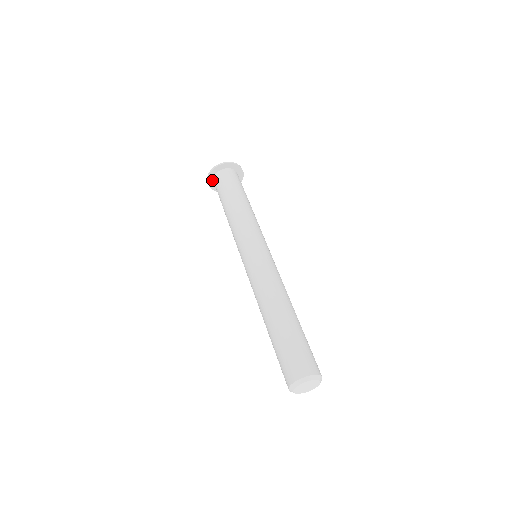
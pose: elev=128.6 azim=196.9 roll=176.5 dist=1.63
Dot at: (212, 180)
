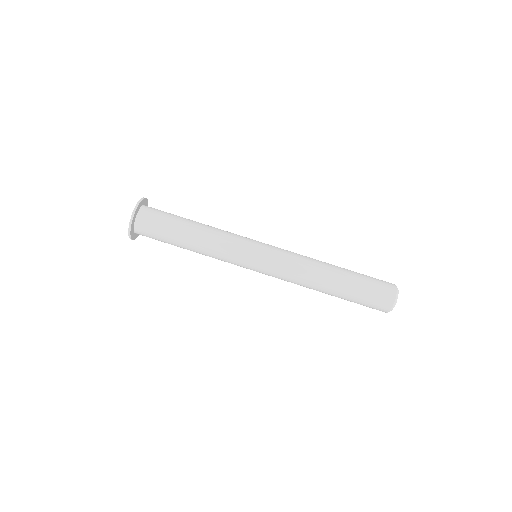
Dot at: (136, 234)
